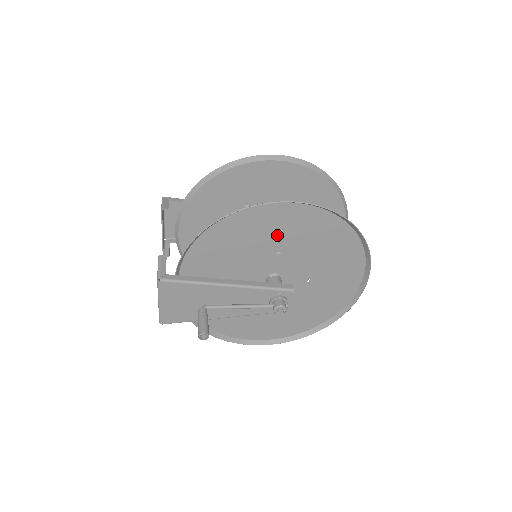
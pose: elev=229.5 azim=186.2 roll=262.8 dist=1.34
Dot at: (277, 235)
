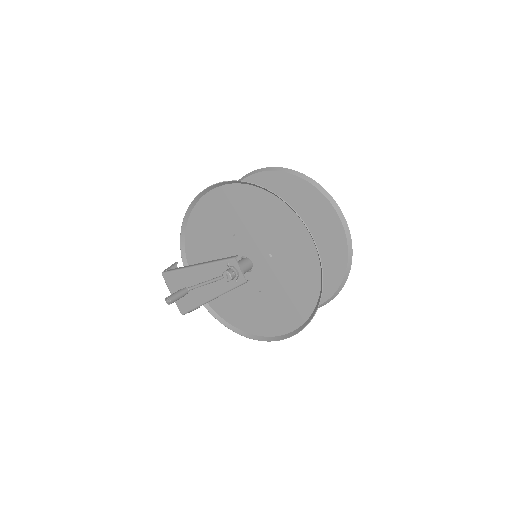
Dot at: (223, 220)
